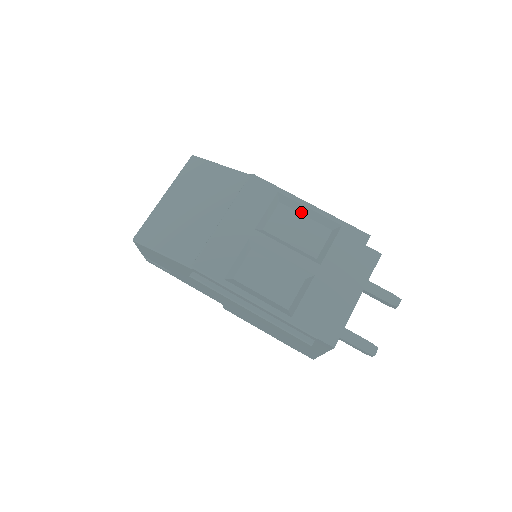
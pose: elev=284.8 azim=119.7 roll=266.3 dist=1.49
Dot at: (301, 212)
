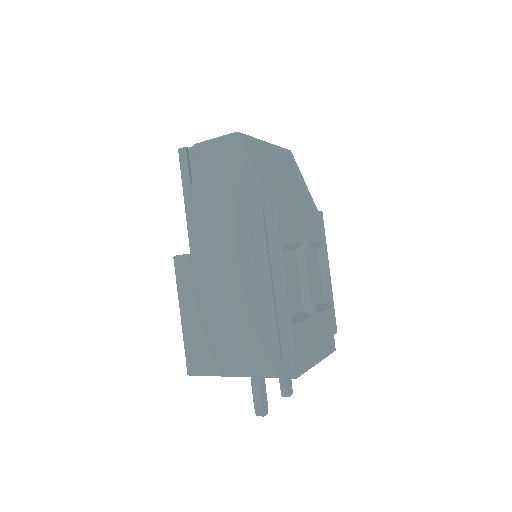
Dot at: (322, 269)
